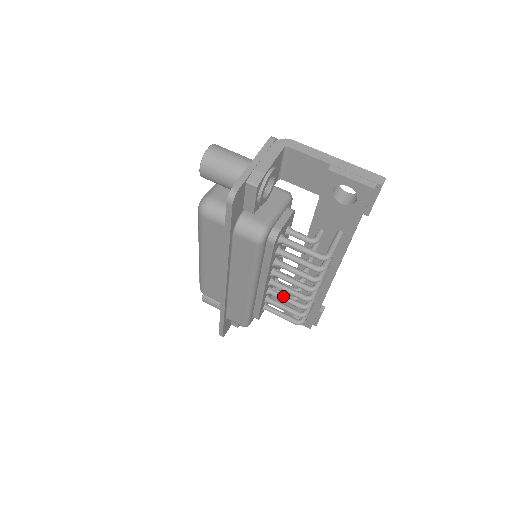
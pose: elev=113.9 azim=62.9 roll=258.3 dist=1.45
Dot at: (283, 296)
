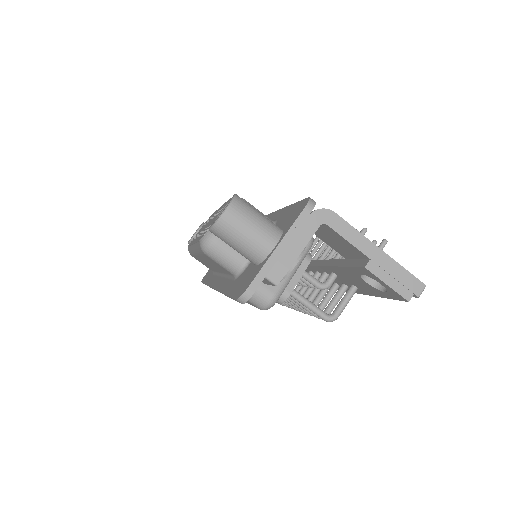
Dot at: occluded
